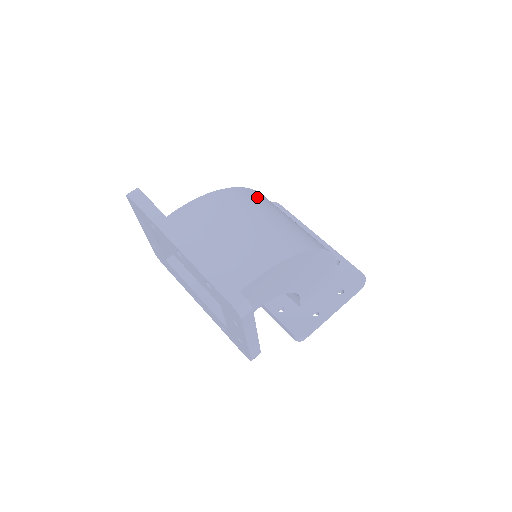
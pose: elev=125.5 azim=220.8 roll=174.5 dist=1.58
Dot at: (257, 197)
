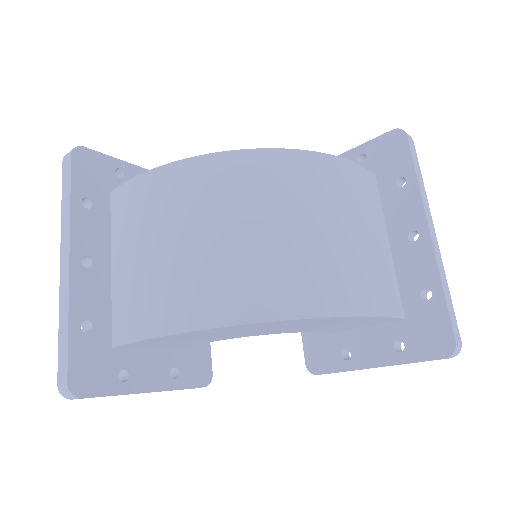
Dot at: (255, 175)
